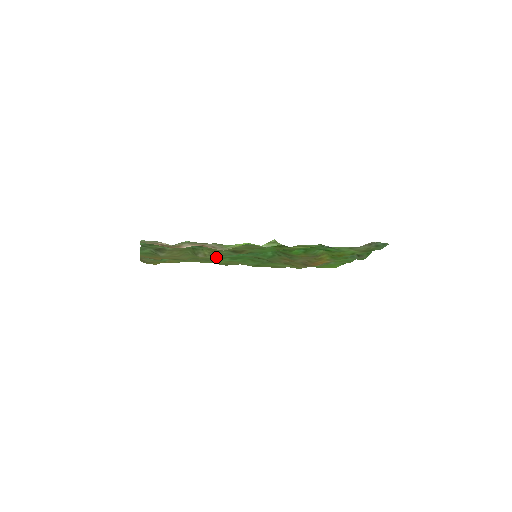
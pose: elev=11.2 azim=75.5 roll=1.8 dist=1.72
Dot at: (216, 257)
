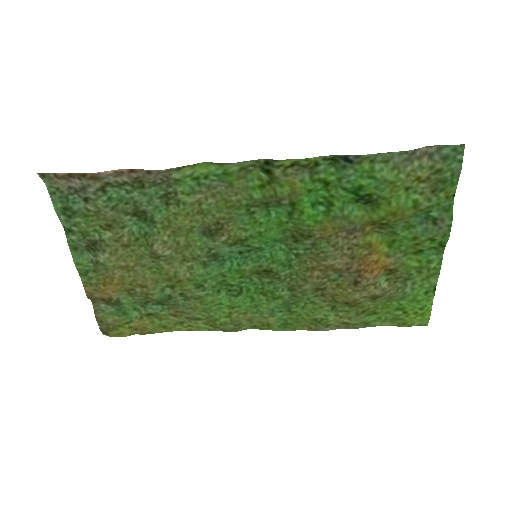
Dot at: (197, 277)
